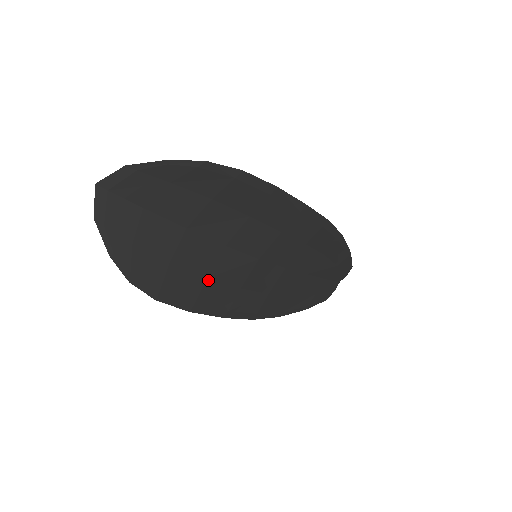
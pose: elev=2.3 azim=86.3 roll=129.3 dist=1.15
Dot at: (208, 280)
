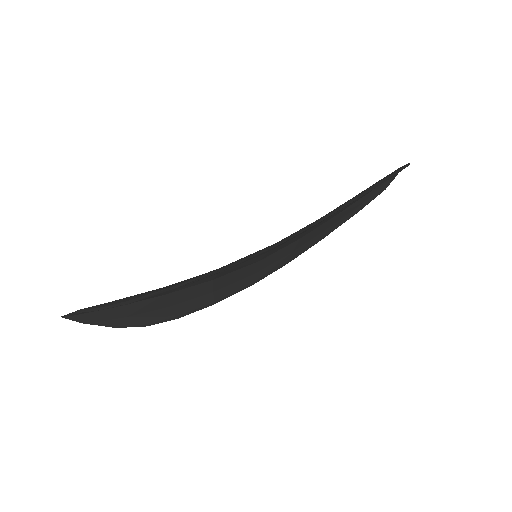
Dot at: (215, 291)
